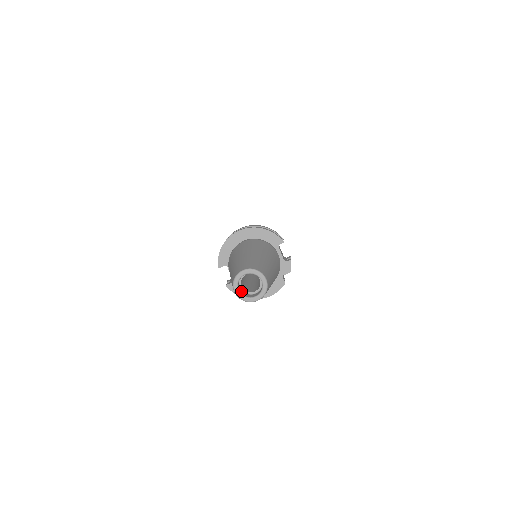
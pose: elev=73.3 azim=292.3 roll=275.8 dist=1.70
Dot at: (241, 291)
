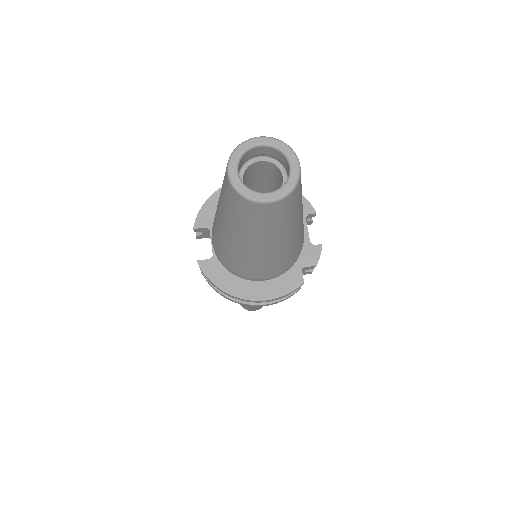
Dot at: occluded
